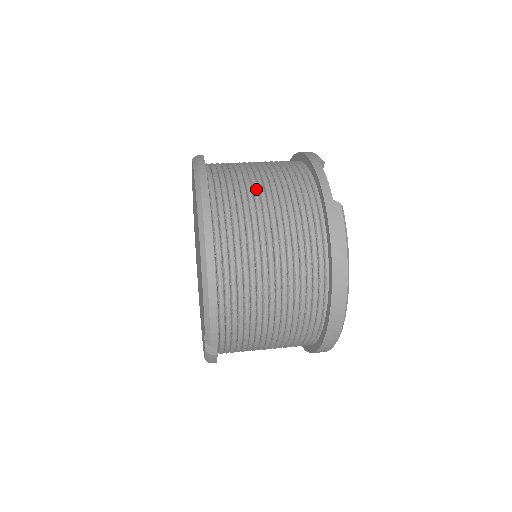
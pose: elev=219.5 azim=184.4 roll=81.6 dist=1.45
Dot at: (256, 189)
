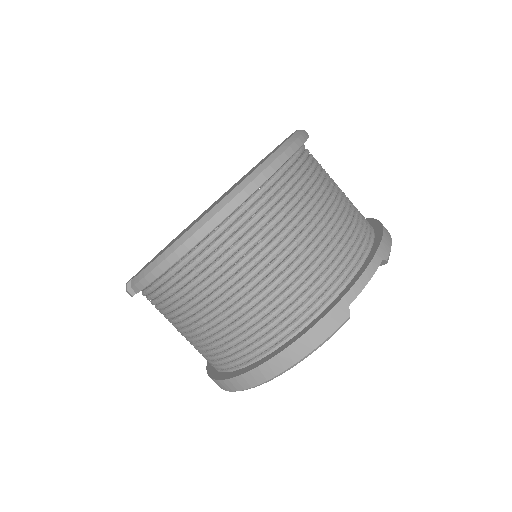
Dot at: (306, 222)
